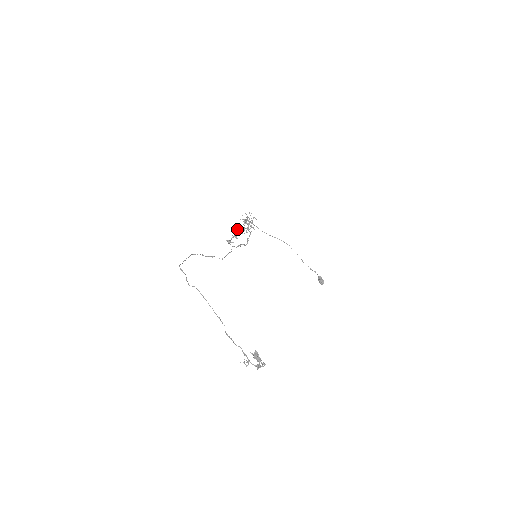
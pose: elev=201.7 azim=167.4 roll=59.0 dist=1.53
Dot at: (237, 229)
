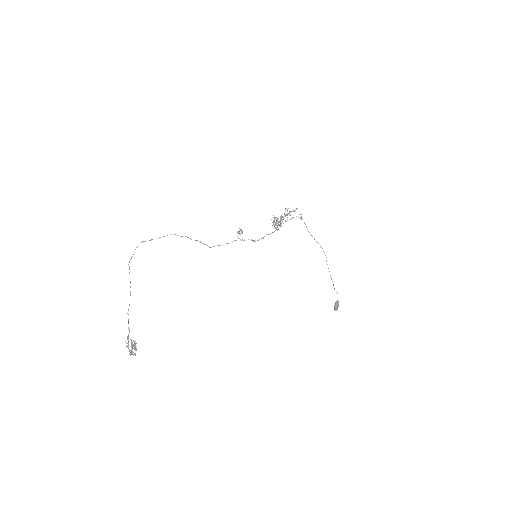
Dot at: occluded
